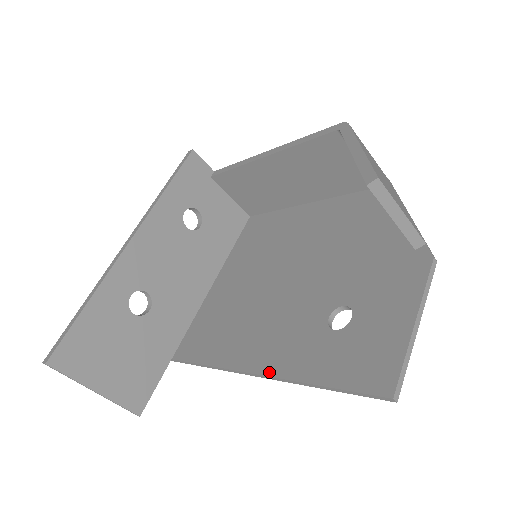
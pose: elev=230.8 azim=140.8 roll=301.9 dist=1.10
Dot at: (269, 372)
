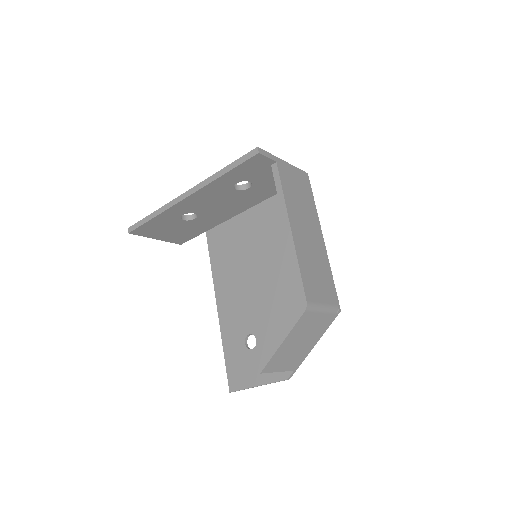
Dot at: (220, 318)
